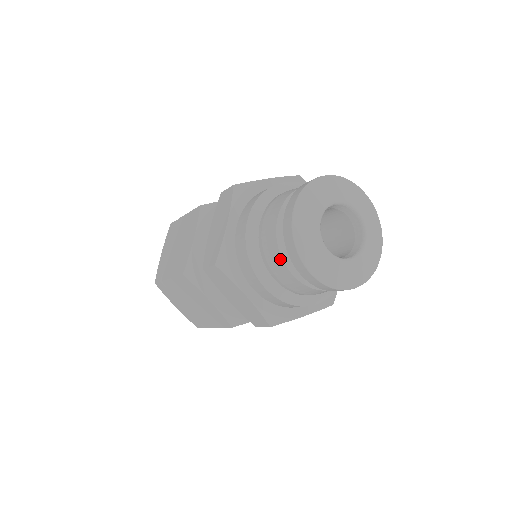
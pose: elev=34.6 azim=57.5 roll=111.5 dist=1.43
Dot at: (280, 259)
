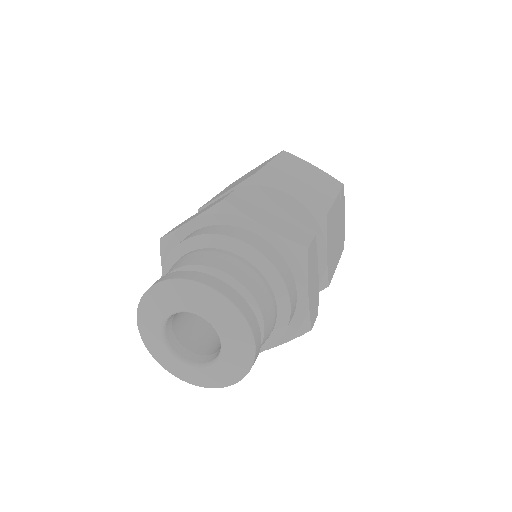
Dot at: occluded
